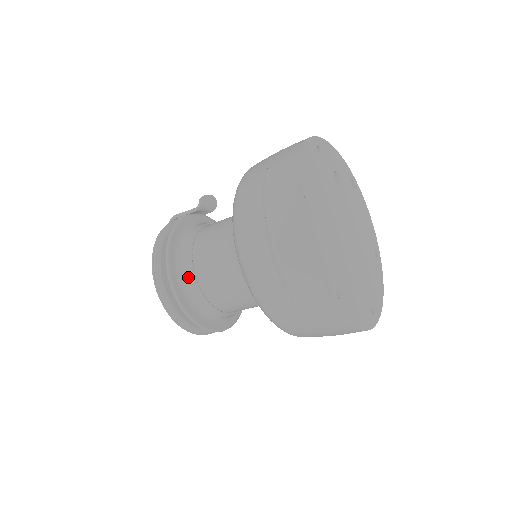
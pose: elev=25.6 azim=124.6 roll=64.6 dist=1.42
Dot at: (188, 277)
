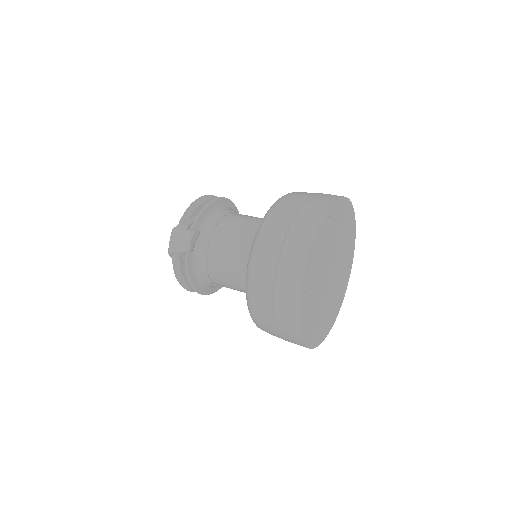
Dot at: occluded
